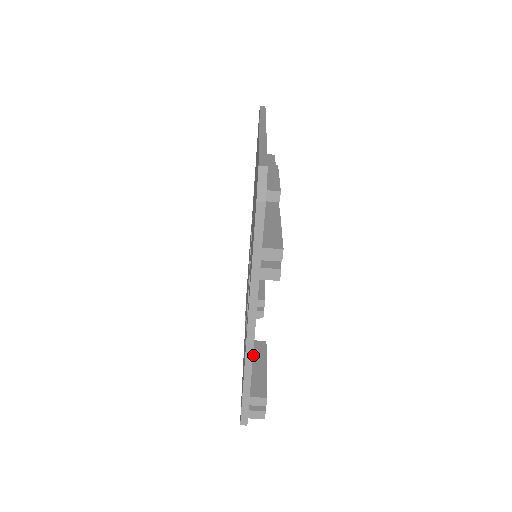
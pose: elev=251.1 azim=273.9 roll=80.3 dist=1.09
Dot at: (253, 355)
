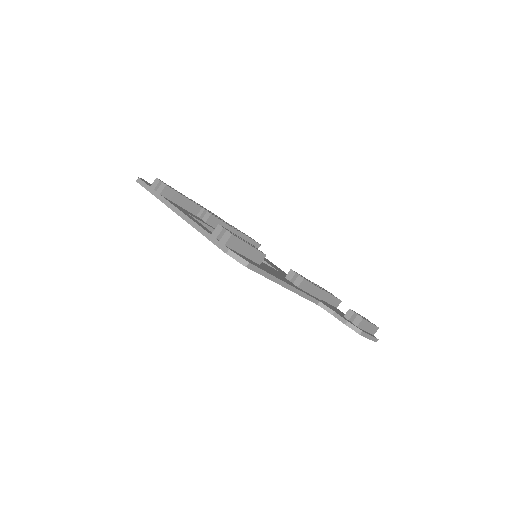
Dot at: occluded
